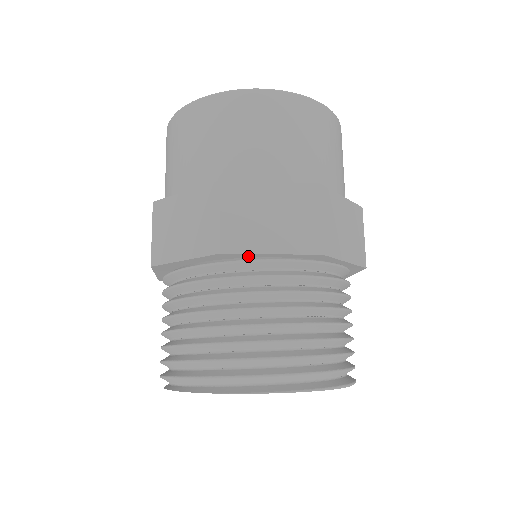
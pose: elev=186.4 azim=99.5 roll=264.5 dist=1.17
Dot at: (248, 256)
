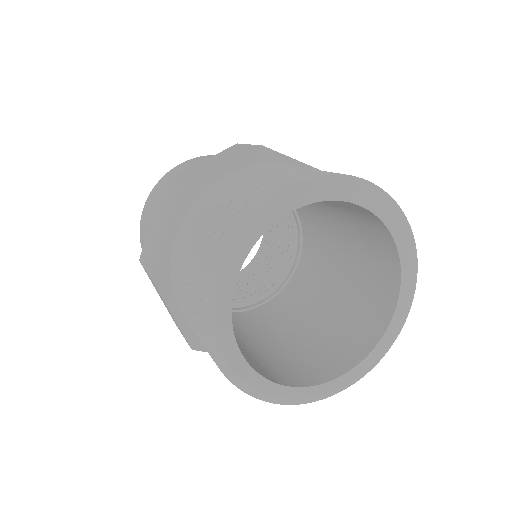
Dot at: (280, 164)
